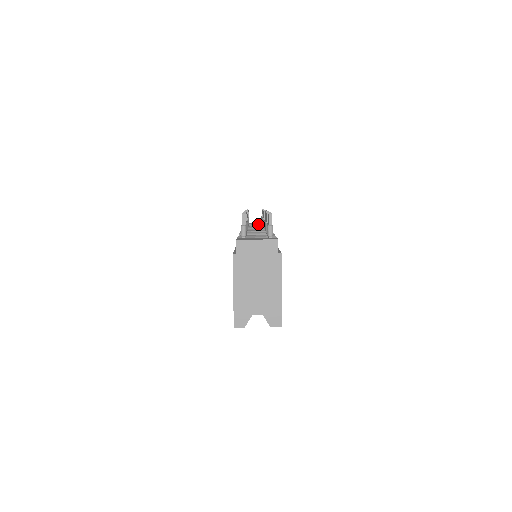
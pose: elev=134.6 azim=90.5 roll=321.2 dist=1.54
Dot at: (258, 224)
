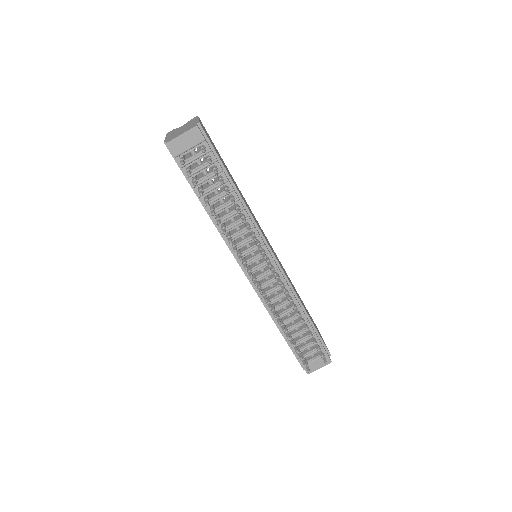
Dot at: (211, 177)
